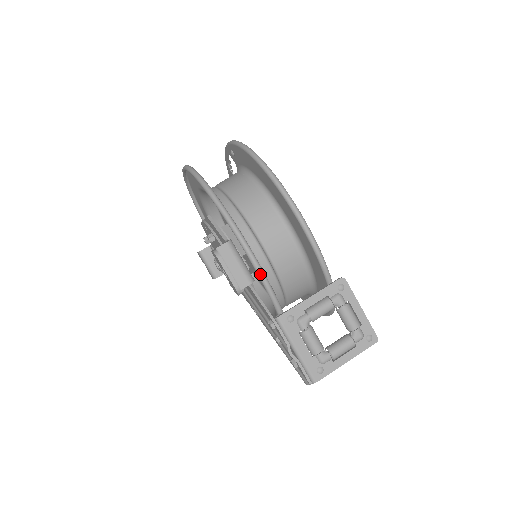
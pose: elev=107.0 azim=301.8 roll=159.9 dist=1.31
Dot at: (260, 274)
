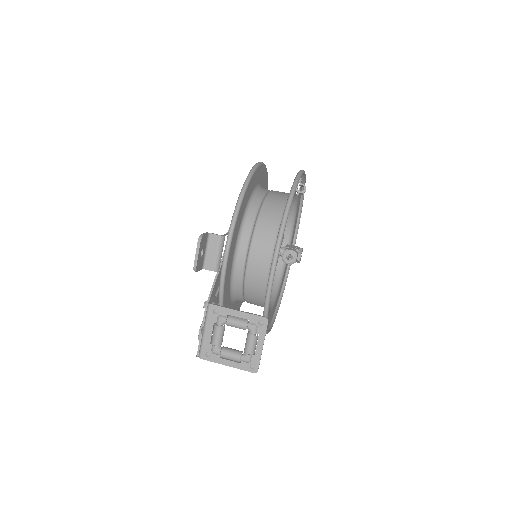
Dot at: (222, 271)
